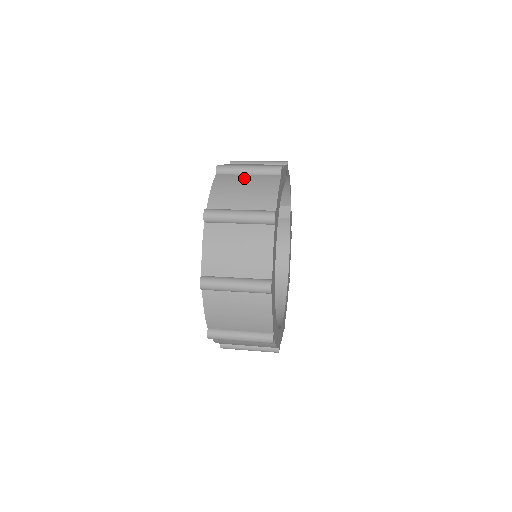
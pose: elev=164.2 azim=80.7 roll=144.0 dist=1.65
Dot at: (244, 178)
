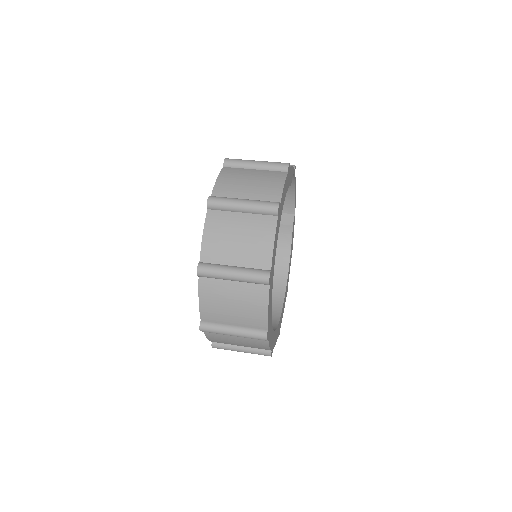
Dot at: (251, 172)
